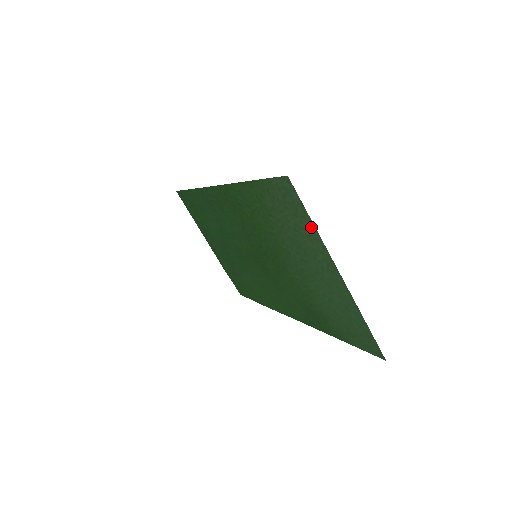
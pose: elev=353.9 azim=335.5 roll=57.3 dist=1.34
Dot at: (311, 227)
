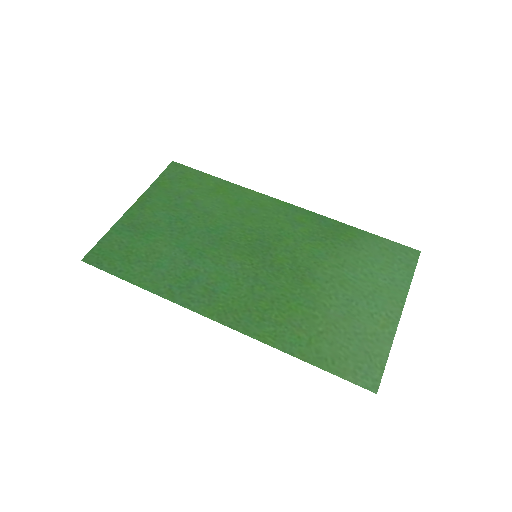
Dot at: (384, 350)
